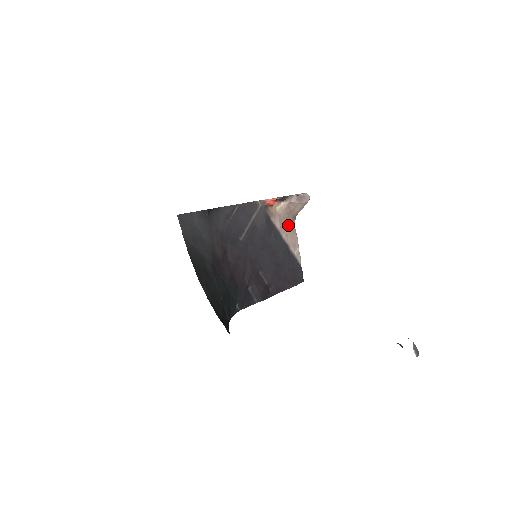
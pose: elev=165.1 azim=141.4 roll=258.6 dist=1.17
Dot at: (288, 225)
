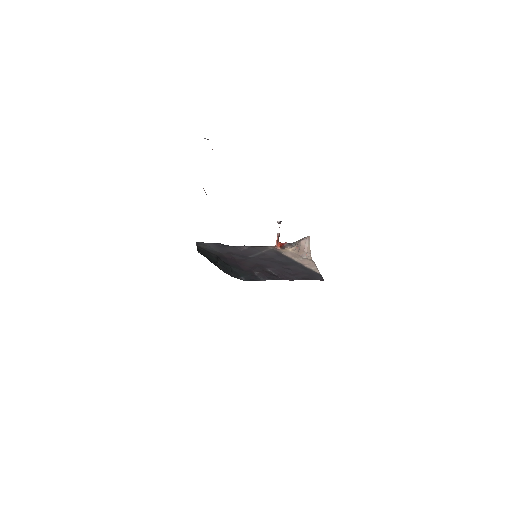
Dot at: (303, 258)
